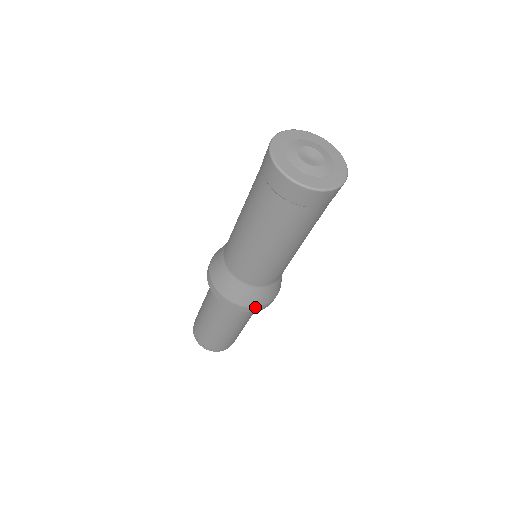
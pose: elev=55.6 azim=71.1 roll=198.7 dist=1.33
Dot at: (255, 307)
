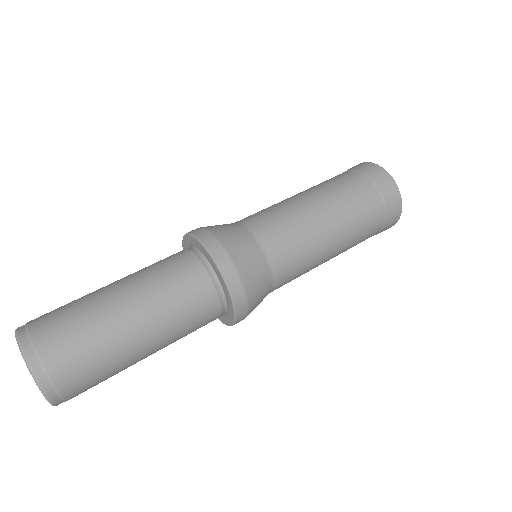
Dot at: (247, 300)
